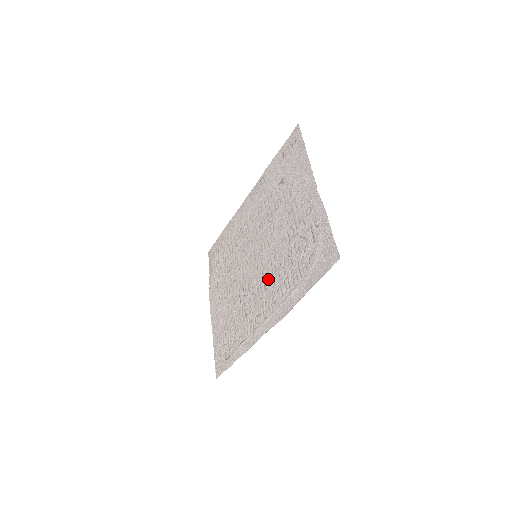
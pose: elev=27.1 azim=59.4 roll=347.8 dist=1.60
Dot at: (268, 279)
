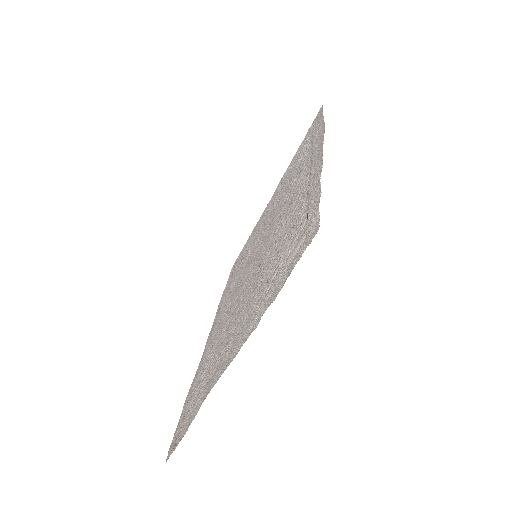
Dot at: (285, 200)
